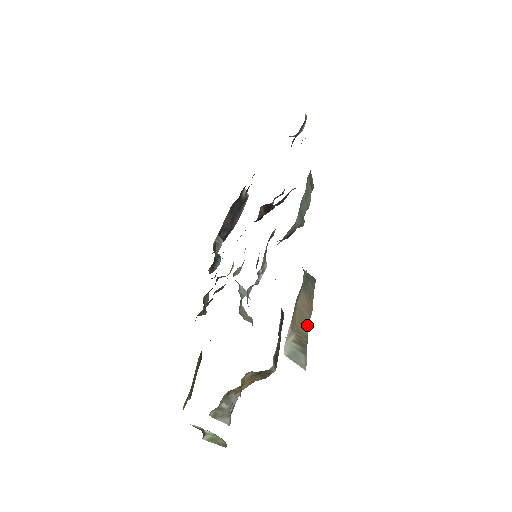
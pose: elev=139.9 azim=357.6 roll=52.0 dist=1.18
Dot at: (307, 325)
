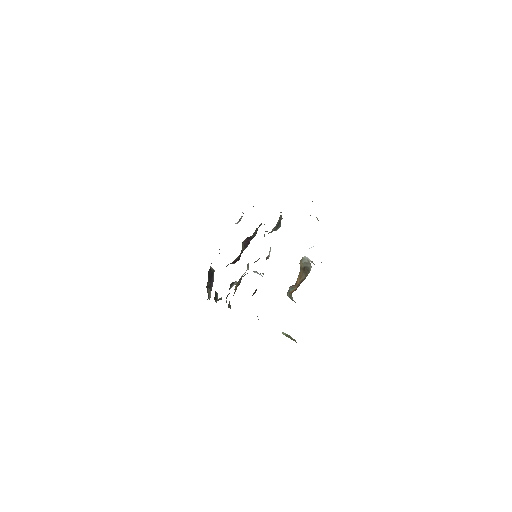
Dot at: occluded
